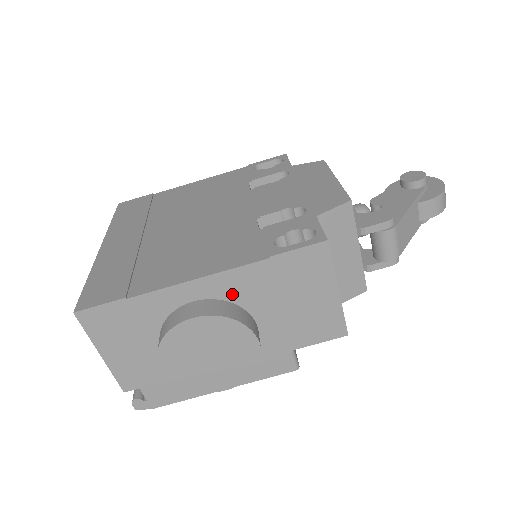
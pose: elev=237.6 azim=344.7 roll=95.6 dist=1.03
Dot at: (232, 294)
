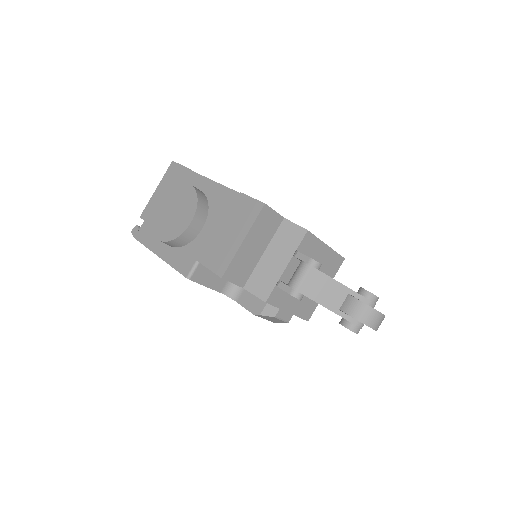
Dot at: (213, 200)
